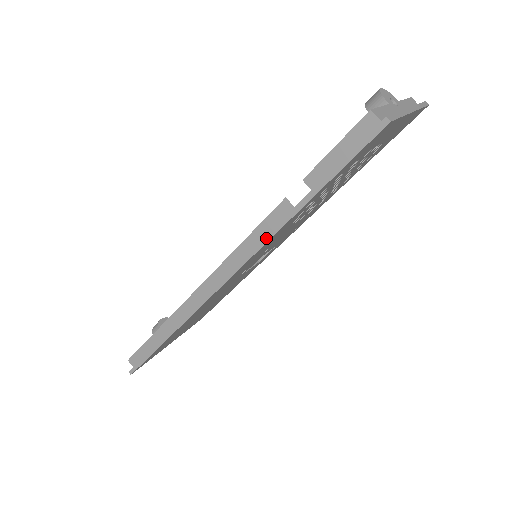
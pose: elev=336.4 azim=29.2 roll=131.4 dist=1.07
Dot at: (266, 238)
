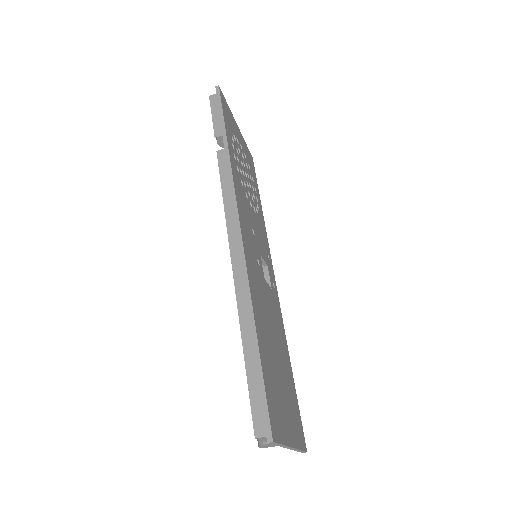
Dot at: (229, 169)
